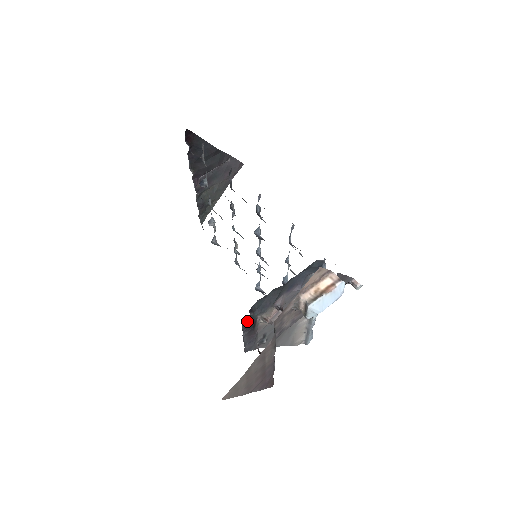
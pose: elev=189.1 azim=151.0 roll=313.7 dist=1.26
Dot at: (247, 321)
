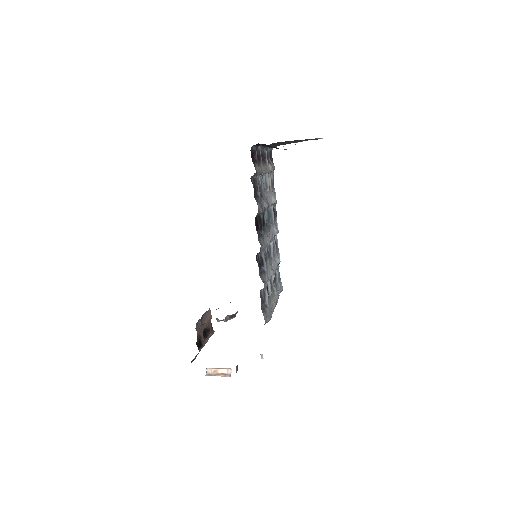
Dot at: occluded
